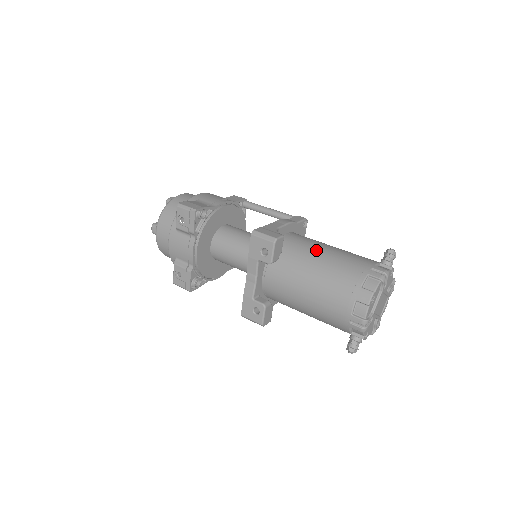
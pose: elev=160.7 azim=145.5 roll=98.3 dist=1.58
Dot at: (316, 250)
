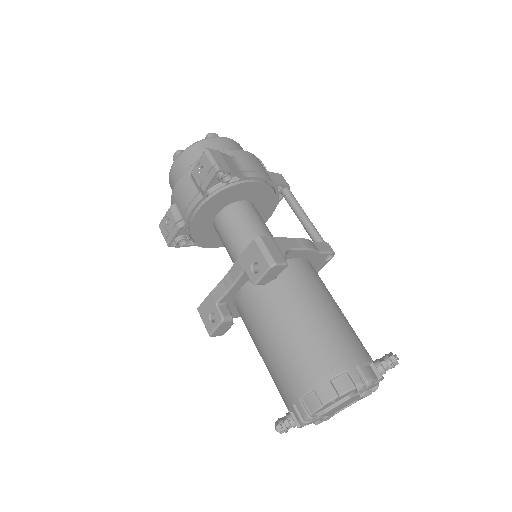
Dot at: (314, 301)
